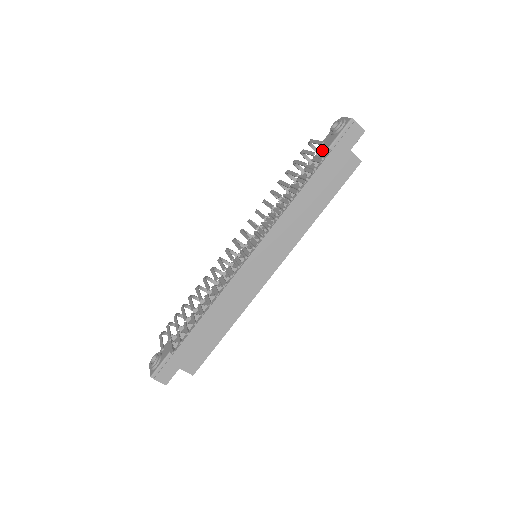
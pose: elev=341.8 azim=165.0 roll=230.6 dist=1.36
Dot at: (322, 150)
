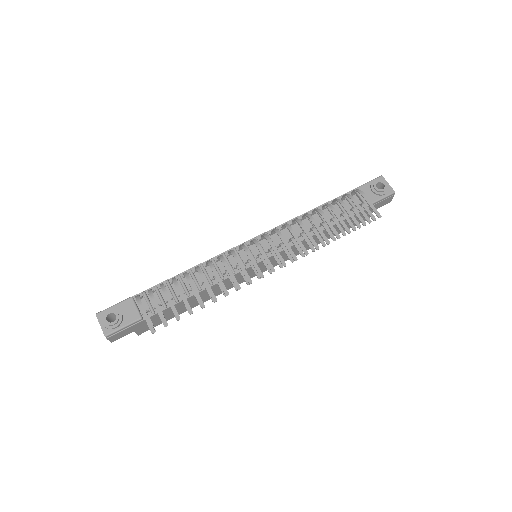
Dot at: (366, 209)
